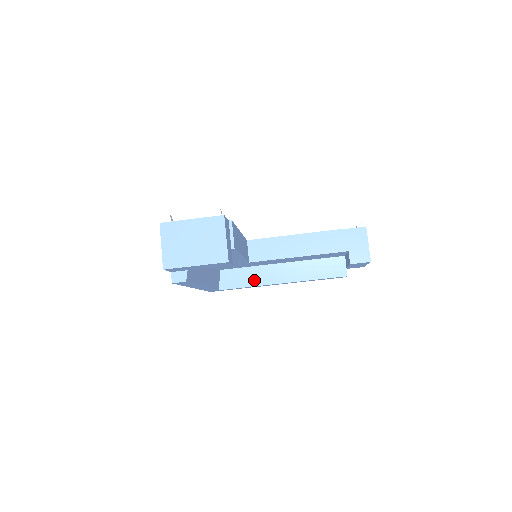
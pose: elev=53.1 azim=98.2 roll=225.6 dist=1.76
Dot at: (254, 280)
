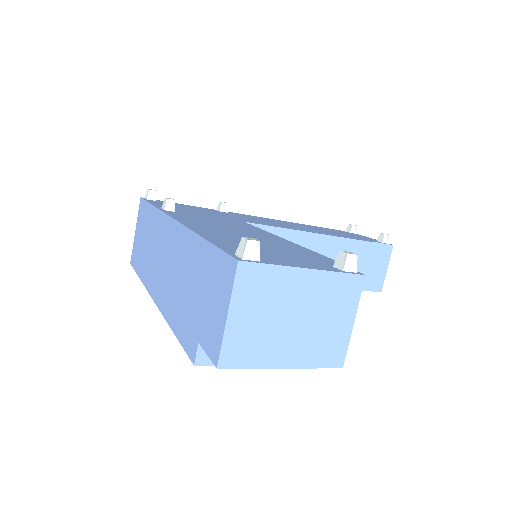
Dot at: occluded
